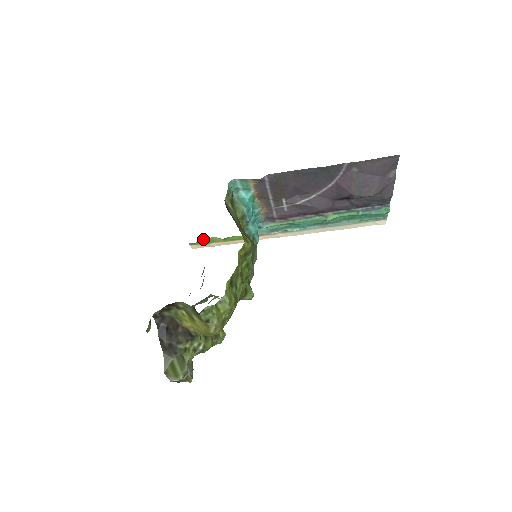
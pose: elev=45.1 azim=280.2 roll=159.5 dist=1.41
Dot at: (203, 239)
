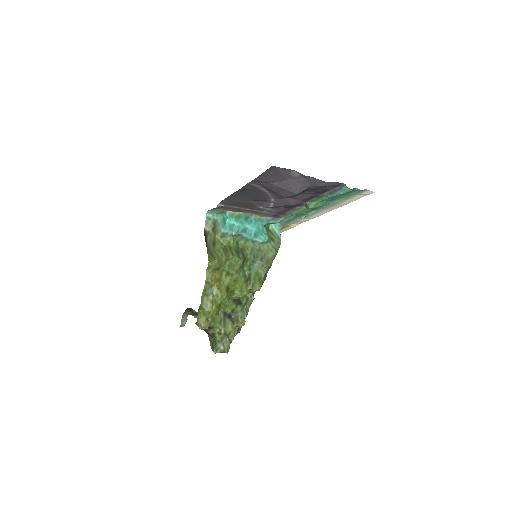
Dot at: occluded
